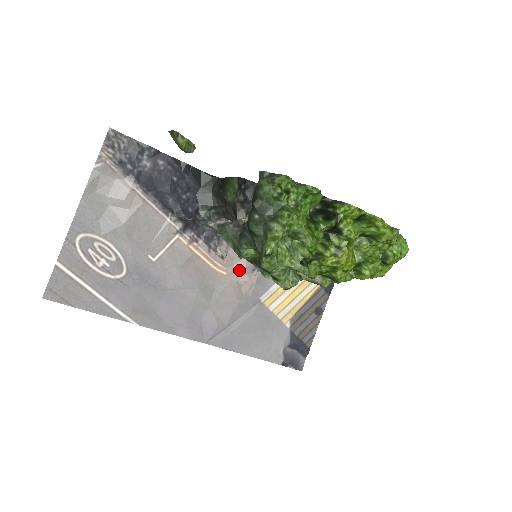
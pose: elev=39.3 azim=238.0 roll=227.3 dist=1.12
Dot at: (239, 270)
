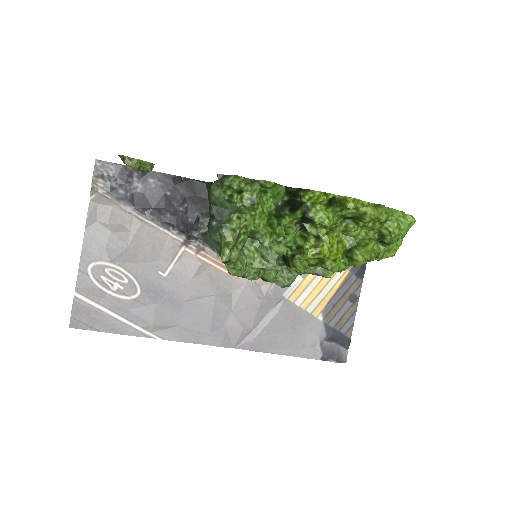
Dot at: occluded
